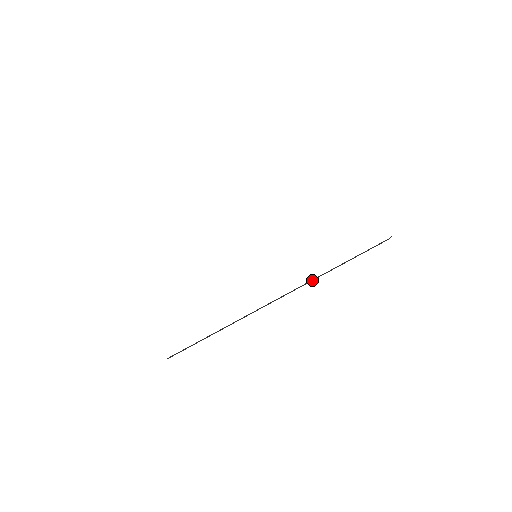
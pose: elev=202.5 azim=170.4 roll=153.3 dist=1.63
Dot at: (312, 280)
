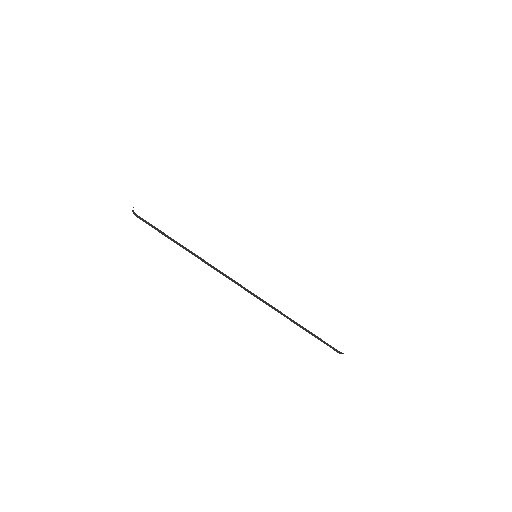
Dot at: (271, 306)
